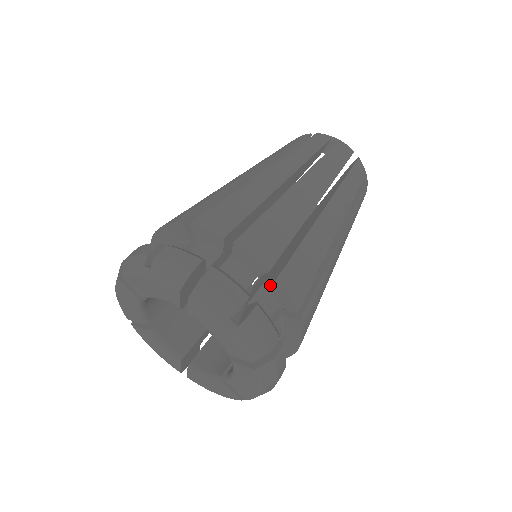
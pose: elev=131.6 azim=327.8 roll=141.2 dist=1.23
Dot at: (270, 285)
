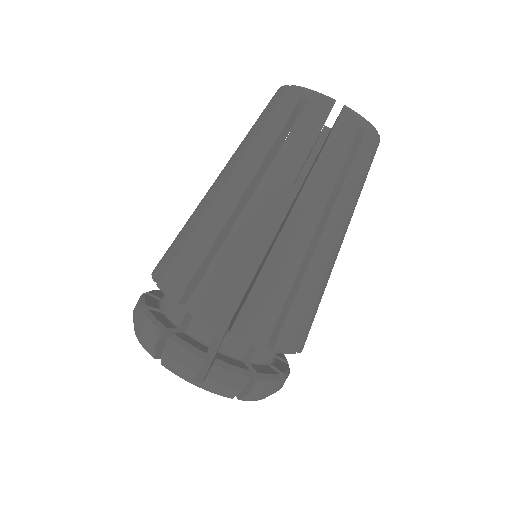
Dot at: occluded
